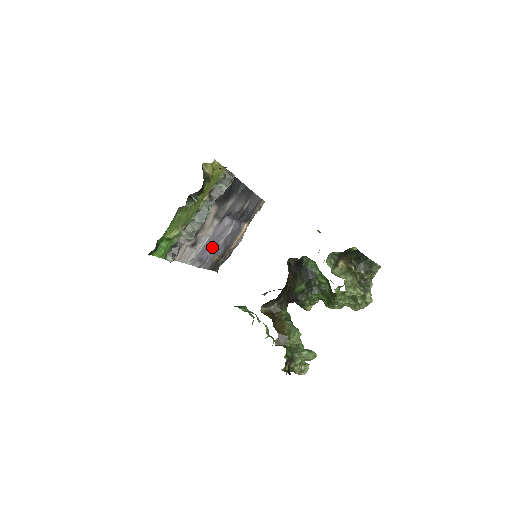
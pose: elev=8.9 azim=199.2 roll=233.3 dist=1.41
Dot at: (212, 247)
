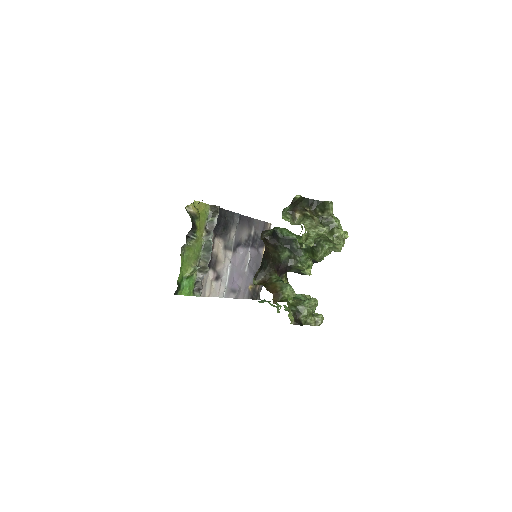
Dot at: (239, 277)
